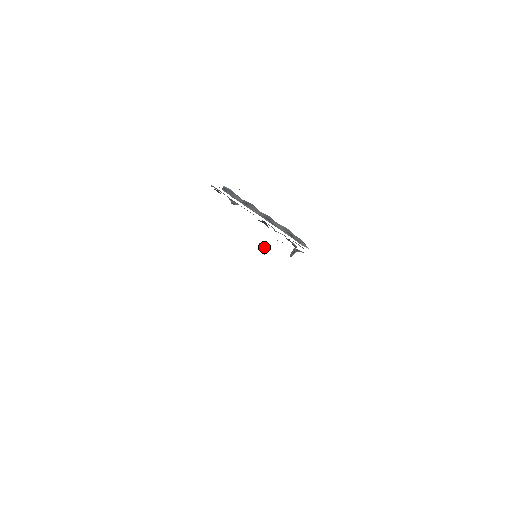
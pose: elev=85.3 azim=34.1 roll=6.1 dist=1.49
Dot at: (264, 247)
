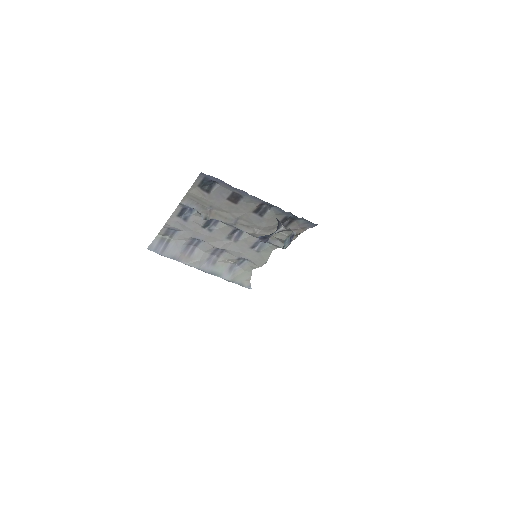
Dot at: (267, 237)
